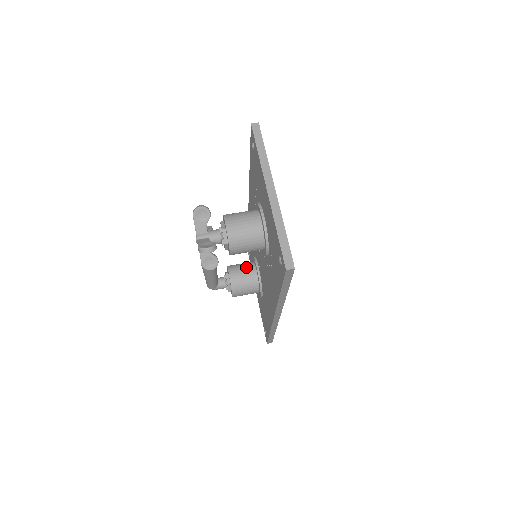
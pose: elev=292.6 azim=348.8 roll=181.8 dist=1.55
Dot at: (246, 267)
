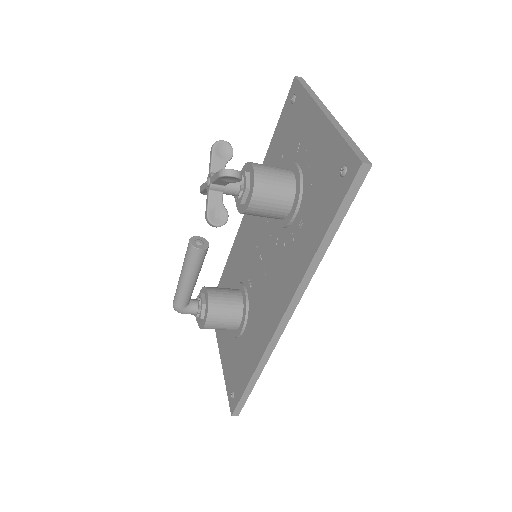
Dot at: (229, 289)
